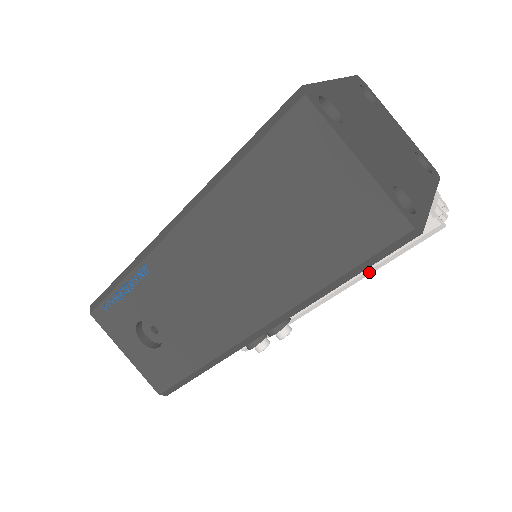
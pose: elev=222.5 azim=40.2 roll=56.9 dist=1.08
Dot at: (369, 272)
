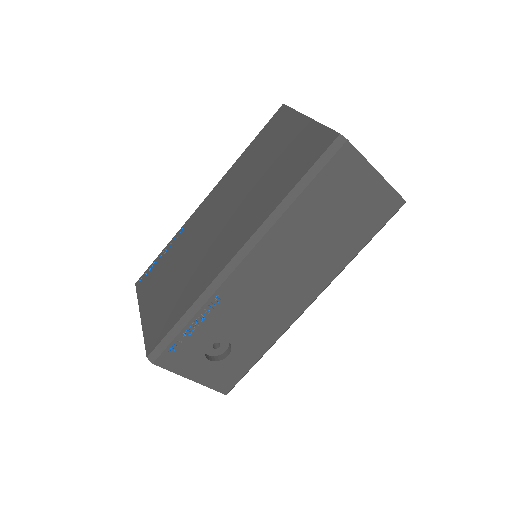
Dot at: occluded
